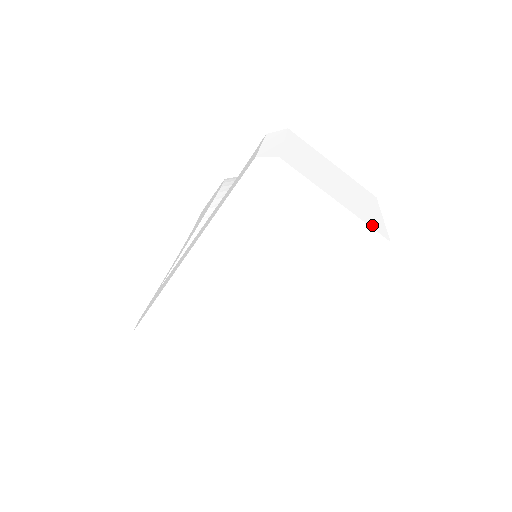
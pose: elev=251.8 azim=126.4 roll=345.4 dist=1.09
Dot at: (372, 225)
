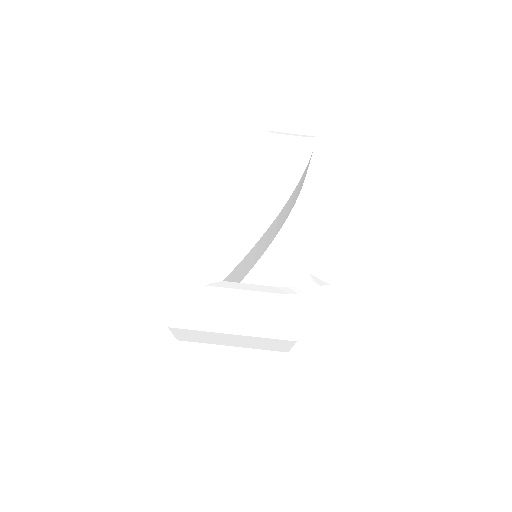
Dot at: occluded
